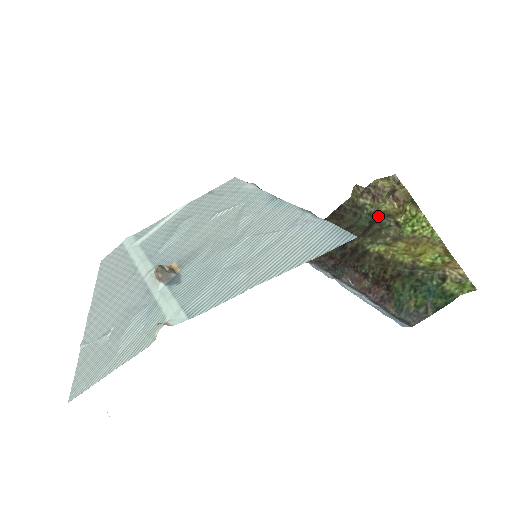
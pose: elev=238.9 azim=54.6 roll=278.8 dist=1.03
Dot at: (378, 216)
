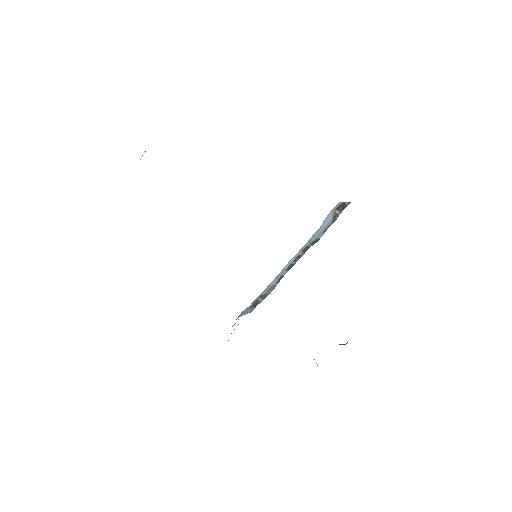
Dot at: occluded
